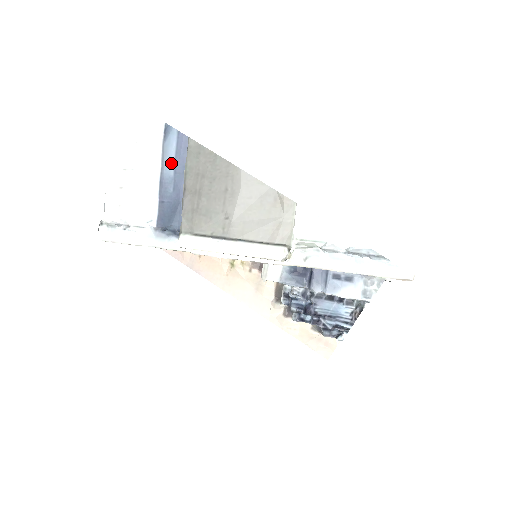
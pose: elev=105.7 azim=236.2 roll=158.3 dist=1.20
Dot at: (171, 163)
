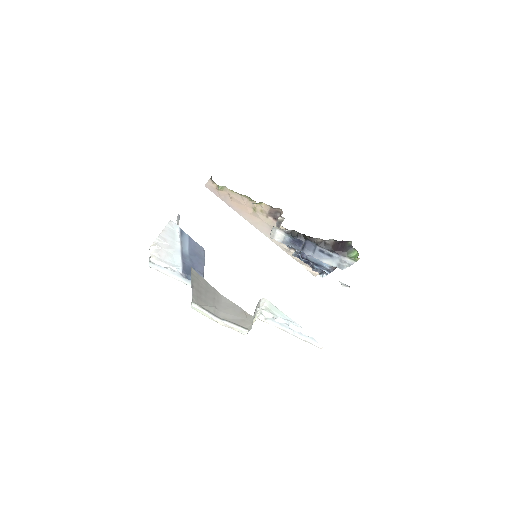
Dot at: (187, 249)
